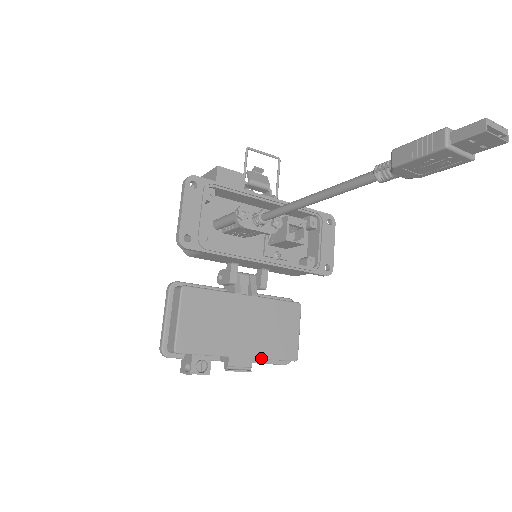
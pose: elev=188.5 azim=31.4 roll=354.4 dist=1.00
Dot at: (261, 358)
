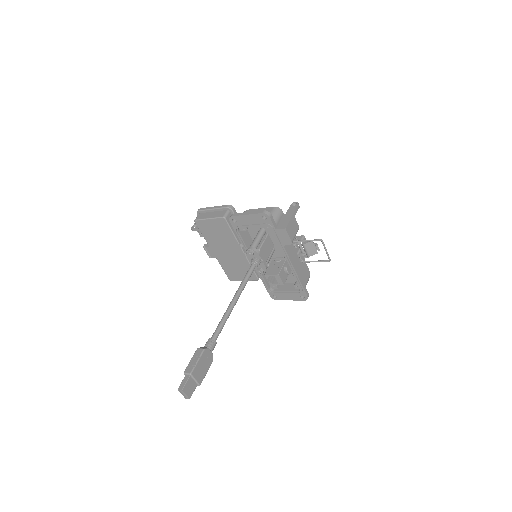
Dot at: (219, 262)
